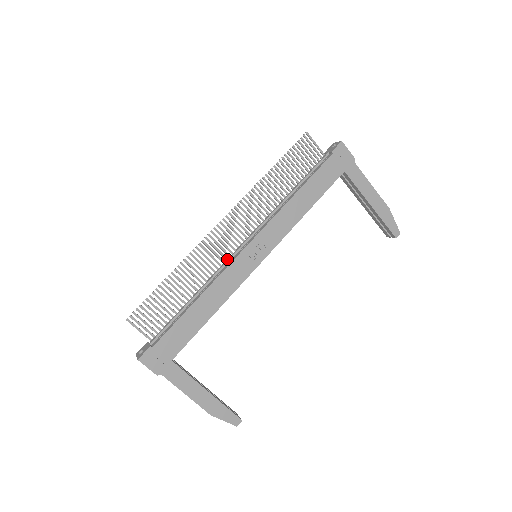
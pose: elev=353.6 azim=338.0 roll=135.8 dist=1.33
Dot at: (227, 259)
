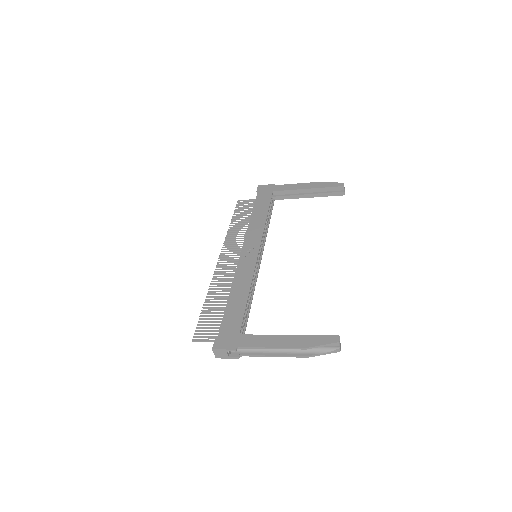
Dot at: occluded
